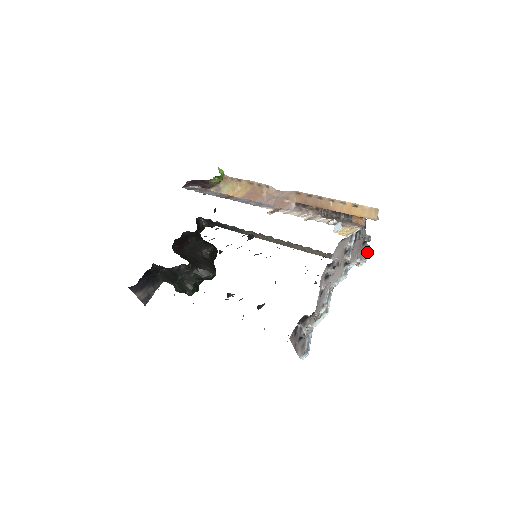
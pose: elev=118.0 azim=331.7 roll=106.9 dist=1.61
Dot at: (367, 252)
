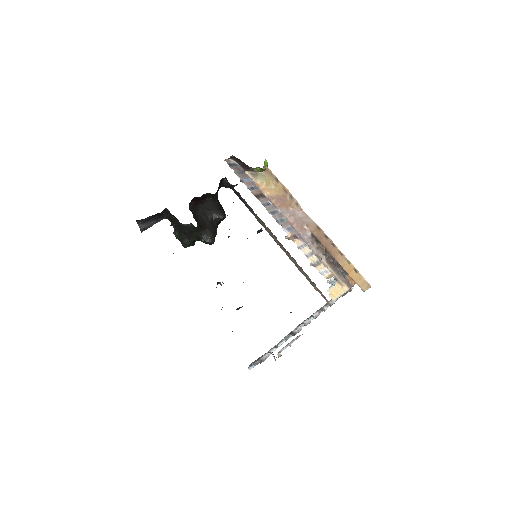
Dot at: occluded
